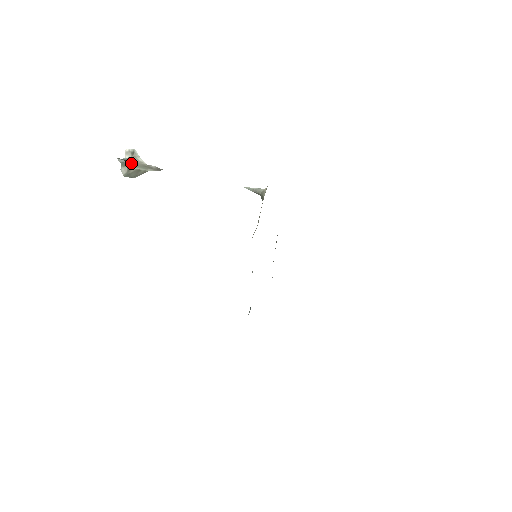
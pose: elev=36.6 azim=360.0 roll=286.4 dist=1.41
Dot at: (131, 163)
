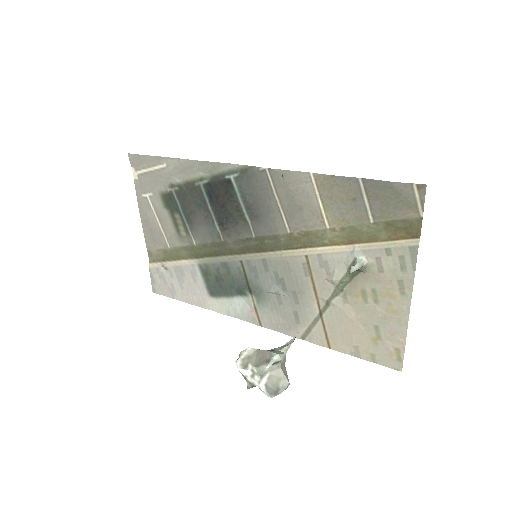
Dot at: (283, 380)
